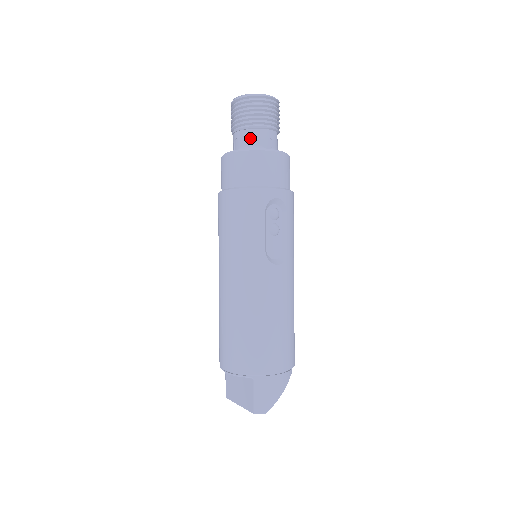
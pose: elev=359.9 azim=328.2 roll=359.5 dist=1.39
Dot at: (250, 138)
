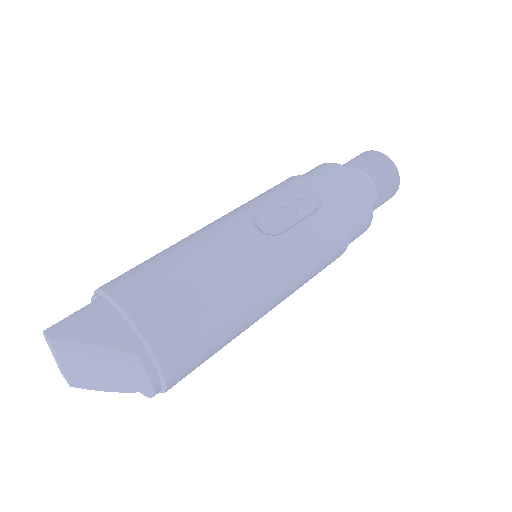
Dot at: occluded
